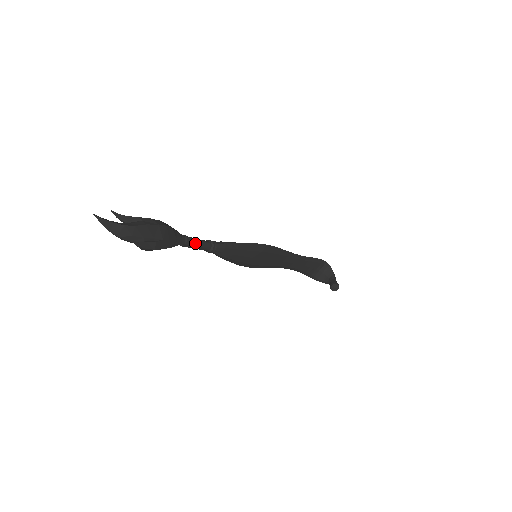
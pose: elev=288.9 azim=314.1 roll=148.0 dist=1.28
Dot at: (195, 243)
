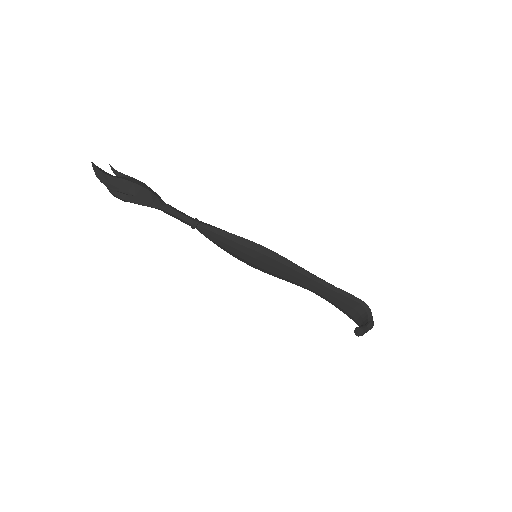
Dot at: (176, 213)
